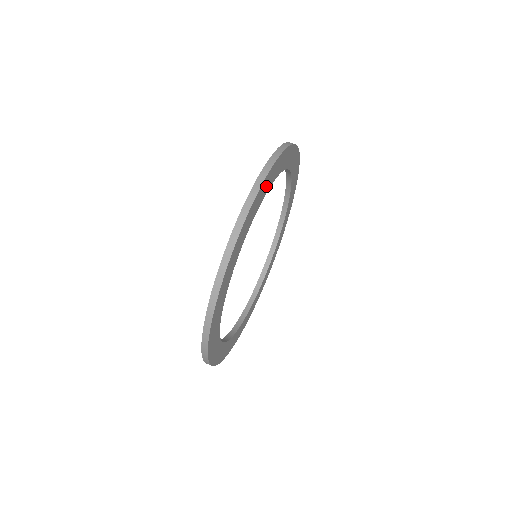
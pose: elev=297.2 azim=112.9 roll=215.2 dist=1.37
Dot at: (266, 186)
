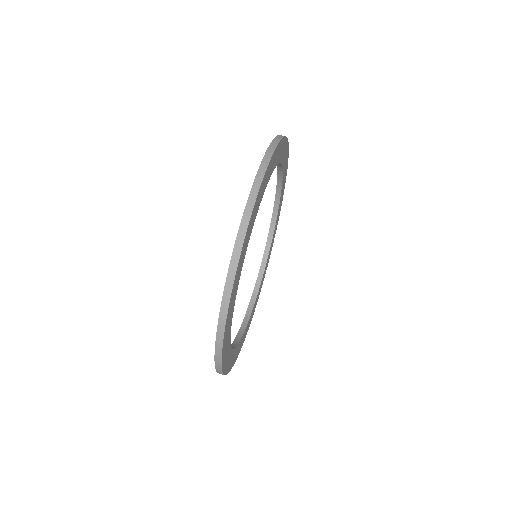
Dot at: (284, 154)
